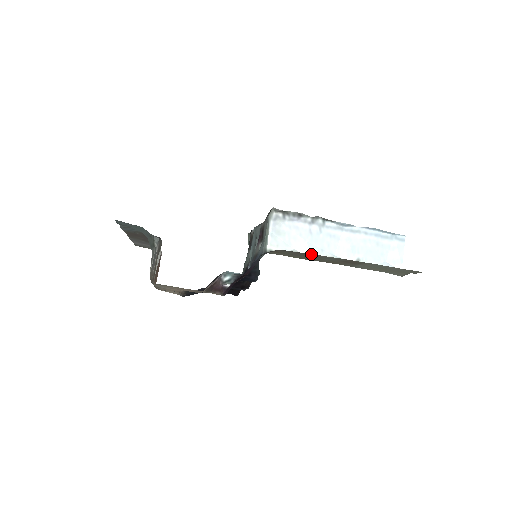
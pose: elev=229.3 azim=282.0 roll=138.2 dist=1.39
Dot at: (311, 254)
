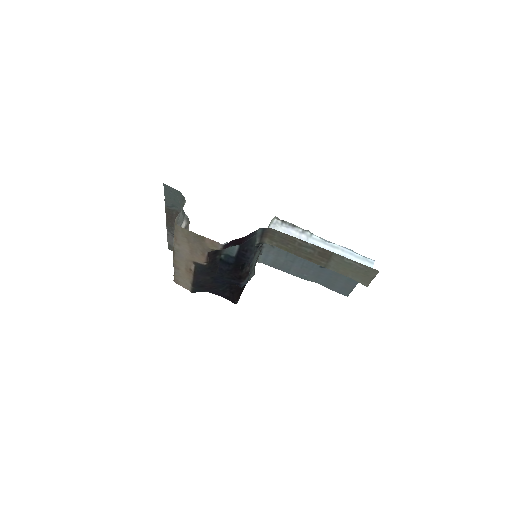
Dot at: (294, 238)
